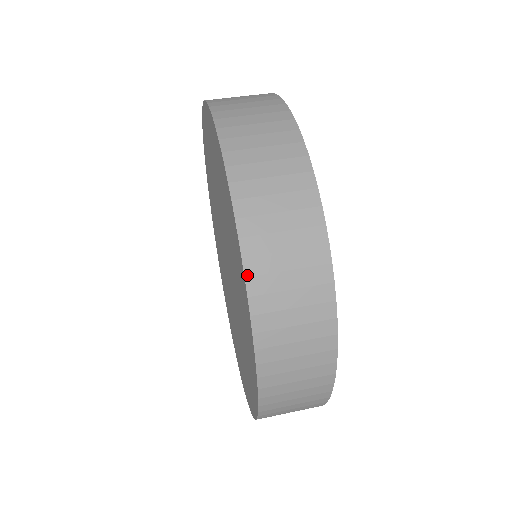
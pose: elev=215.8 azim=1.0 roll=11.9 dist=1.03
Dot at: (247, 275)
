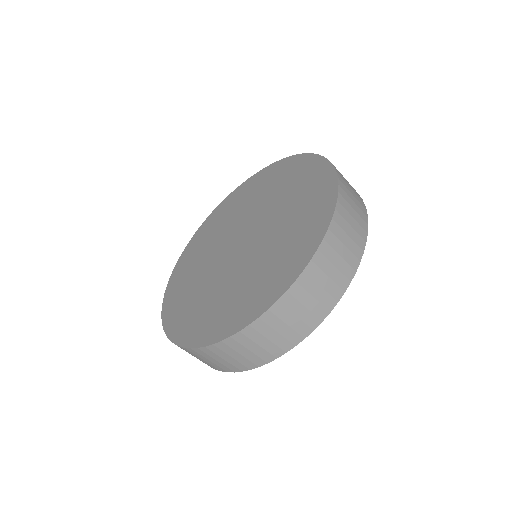
Dot at: (325, 238)
